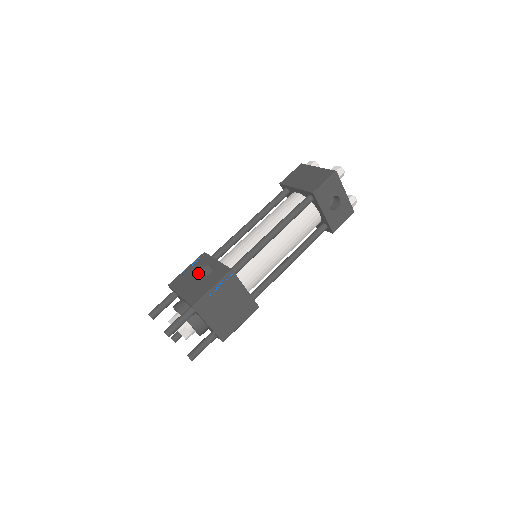
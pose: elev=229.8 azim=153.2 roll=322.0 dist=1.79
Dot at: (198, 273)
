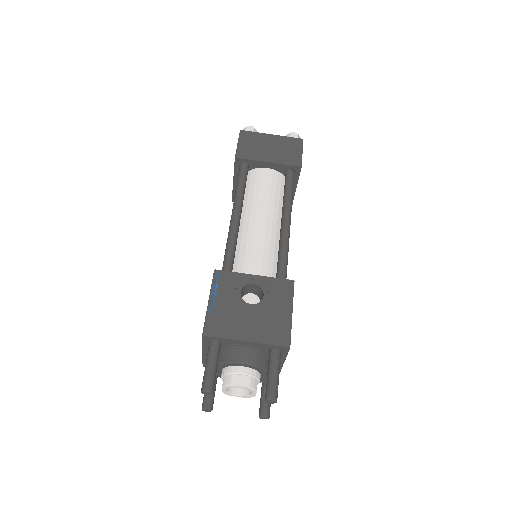
Dot at: (242, 301)
